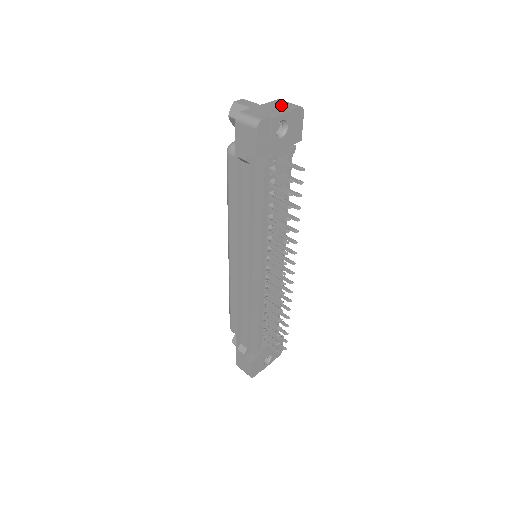
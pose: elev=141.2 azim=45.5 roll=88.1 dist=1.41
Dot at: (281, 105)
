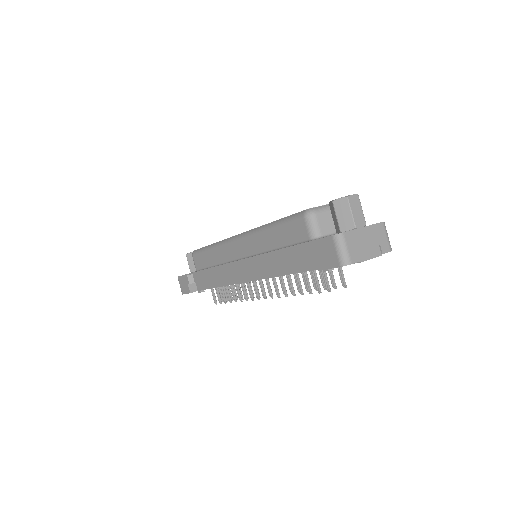
Dot at: (379, 239)
